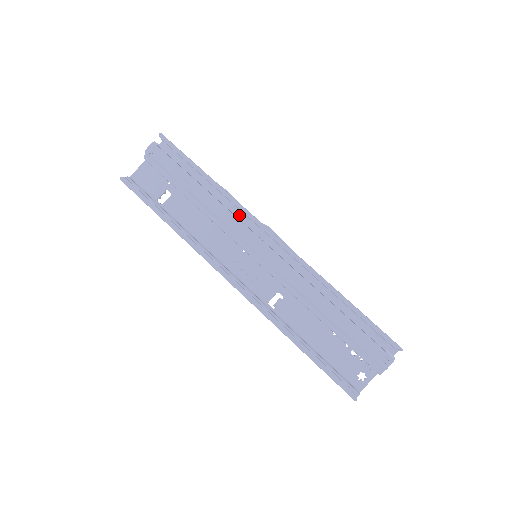
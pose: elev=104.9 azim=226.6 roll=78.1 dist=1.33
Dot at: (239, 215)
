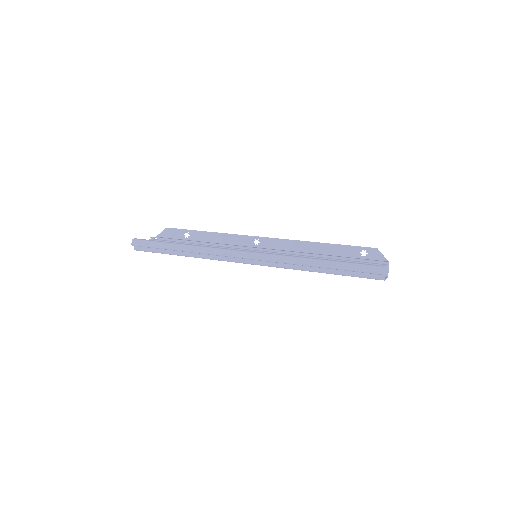
Dot at: occluded
